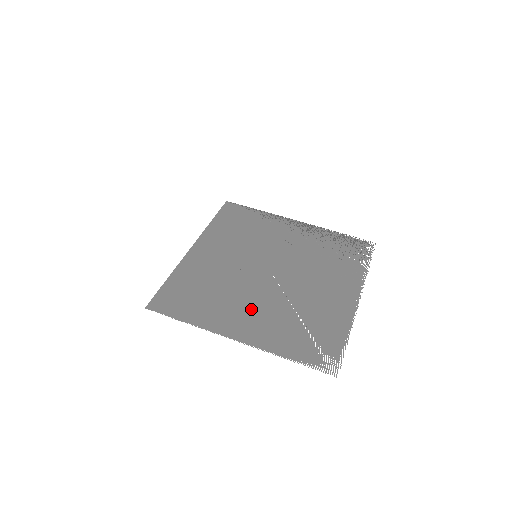
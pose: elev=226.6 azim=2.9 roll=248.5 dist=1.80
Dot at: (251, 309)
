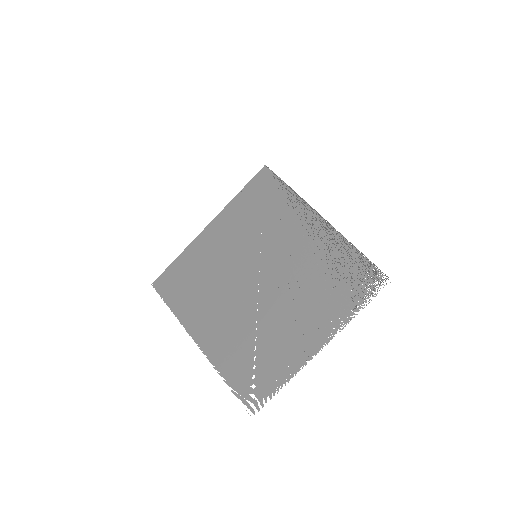
Dot at: (222, 319)
